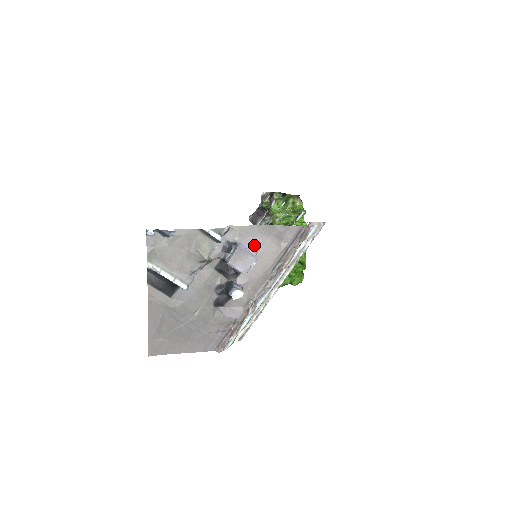
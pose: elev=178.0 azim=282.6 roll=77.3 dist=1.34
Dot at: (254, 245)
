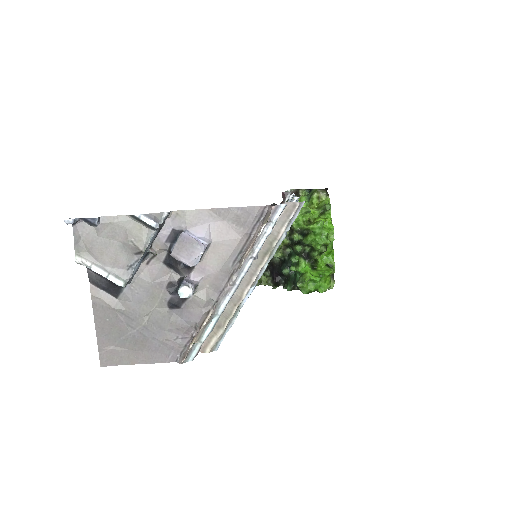
Dot at: (206, 232)
